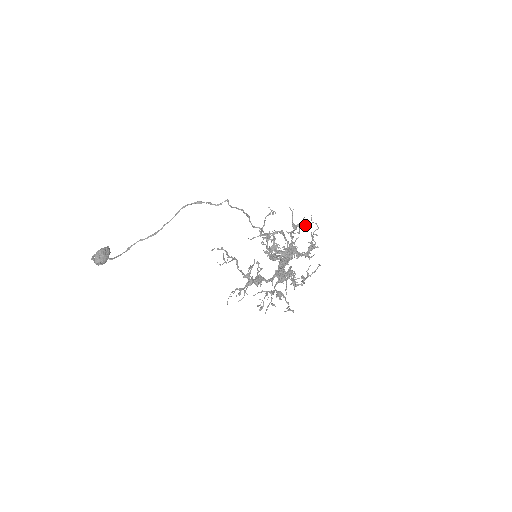
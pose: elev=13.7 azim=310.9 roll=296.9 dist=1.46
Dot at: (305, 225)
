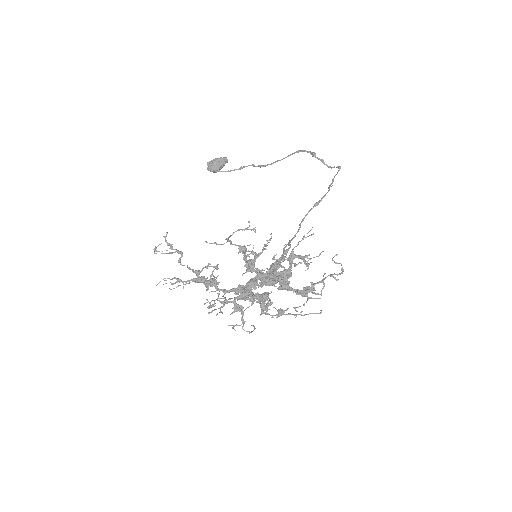
Dot at: (304, 262)
